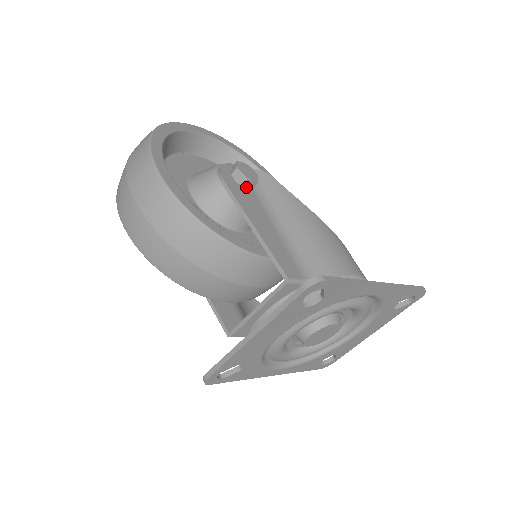
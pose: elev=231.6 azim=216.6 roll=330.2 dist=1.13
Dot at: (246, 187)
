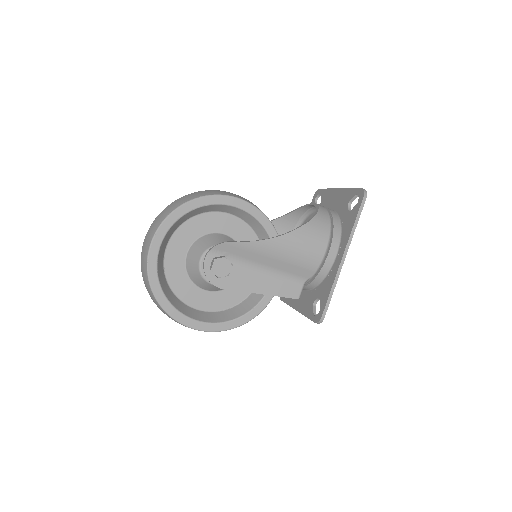
Dot at: occluded
